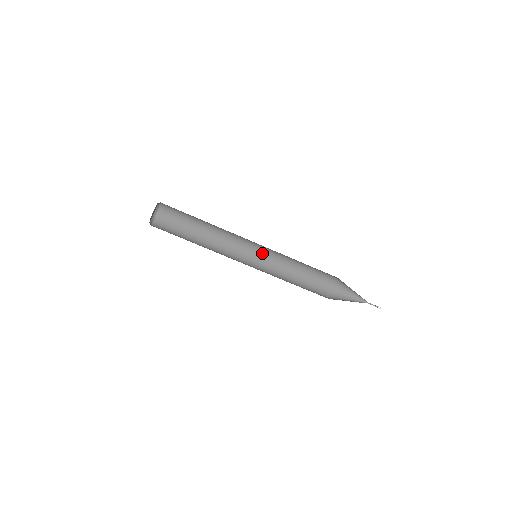
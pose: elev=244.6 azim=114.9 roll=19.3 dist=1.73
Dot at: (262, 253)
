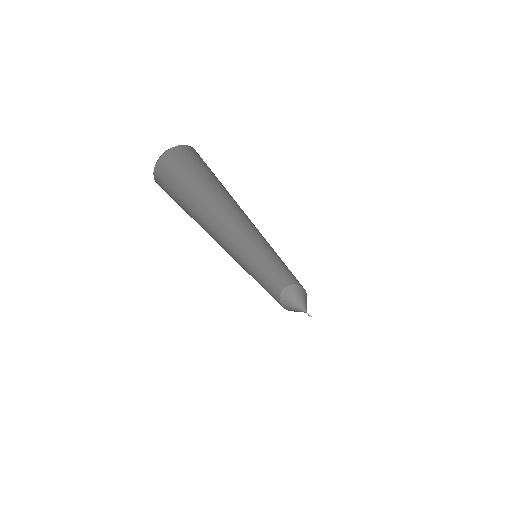
Dot at: occluded
